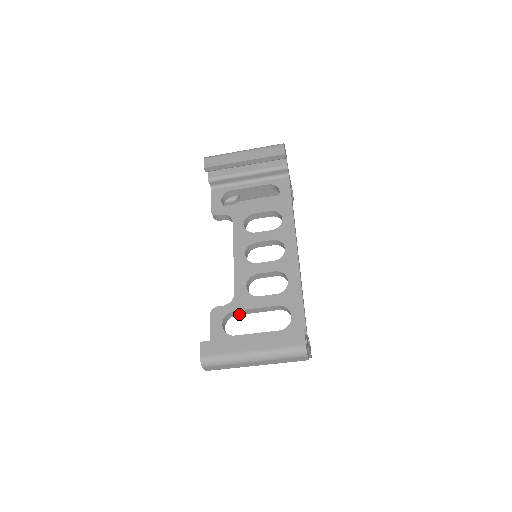
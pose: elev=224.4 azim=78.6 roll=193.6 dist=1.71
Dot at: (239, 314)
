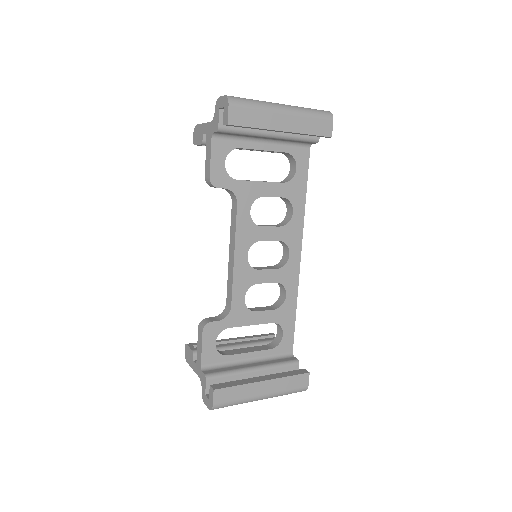
Dot at: occluded
